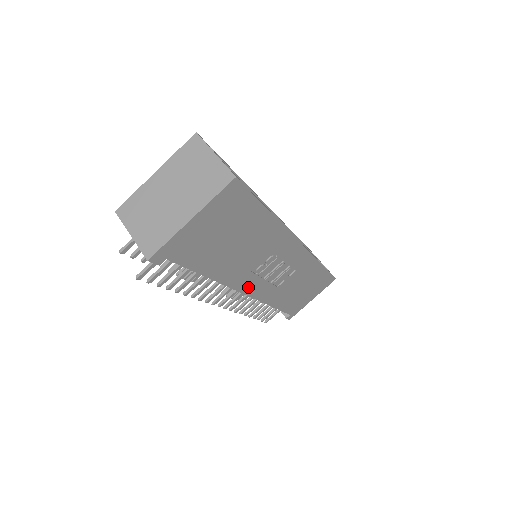
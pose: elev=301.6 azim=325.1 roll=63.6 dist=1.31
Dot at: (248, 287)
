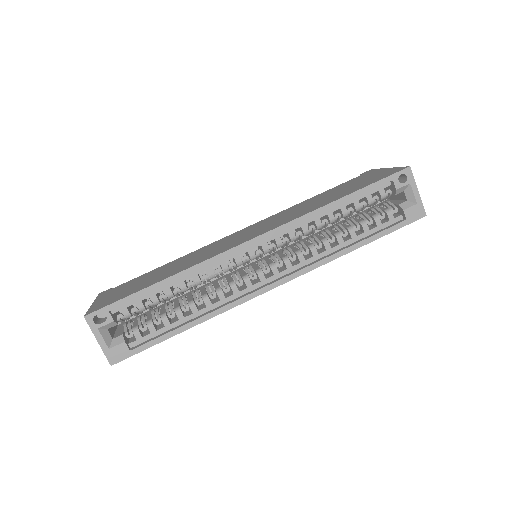
Dot at: occluded
